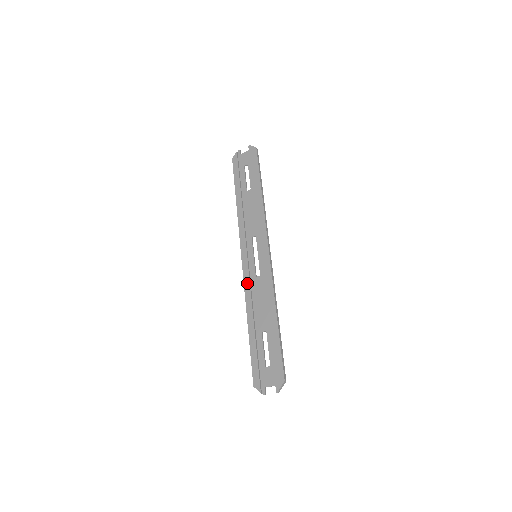
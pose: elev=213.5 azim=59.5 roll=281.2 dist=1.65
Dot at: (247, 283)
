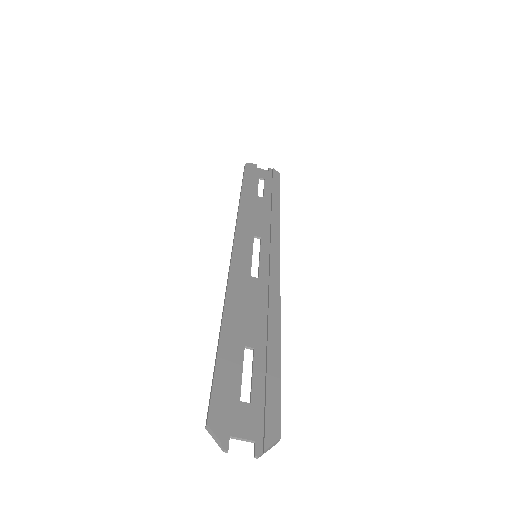
Dot at: (236, 275)
